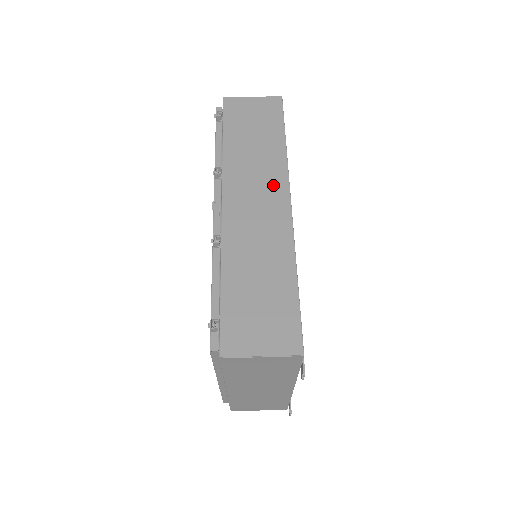
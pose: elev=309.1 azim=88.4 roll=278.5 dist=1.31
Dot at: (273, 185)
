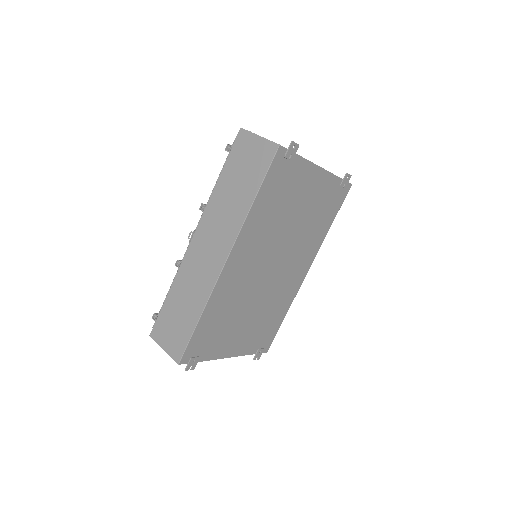
Dot at: (224, 239)
